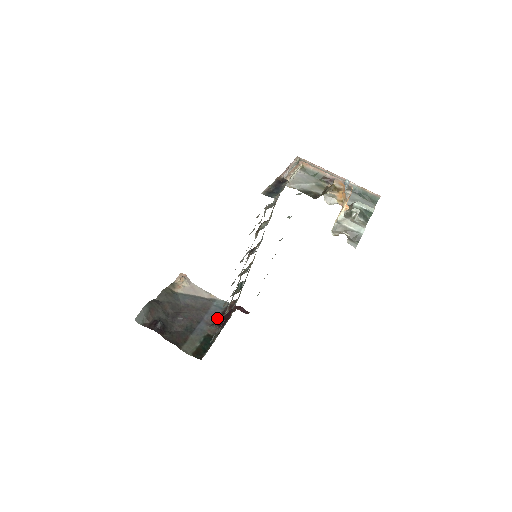
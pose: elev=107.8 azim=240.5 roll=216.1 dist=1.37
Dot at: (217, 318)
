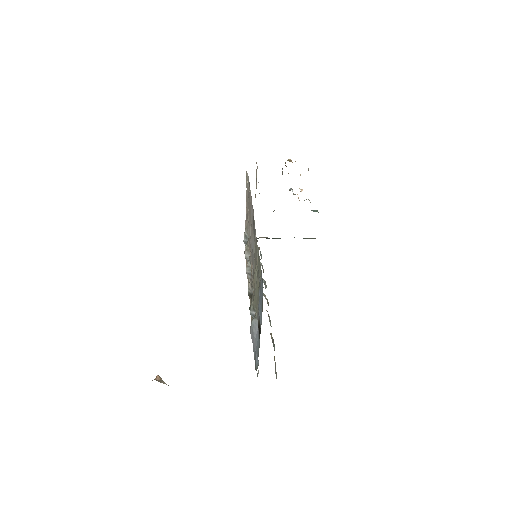
Dot at: occluded
